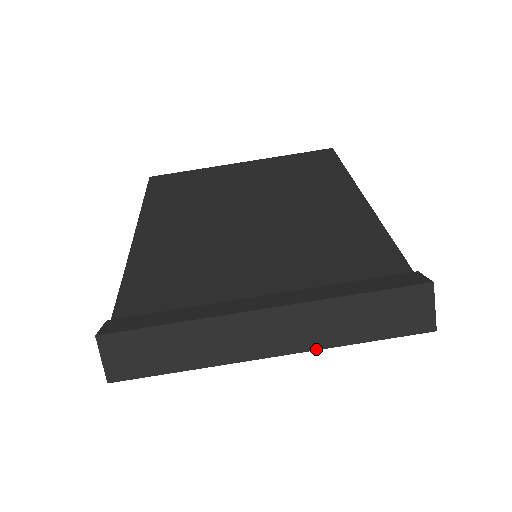
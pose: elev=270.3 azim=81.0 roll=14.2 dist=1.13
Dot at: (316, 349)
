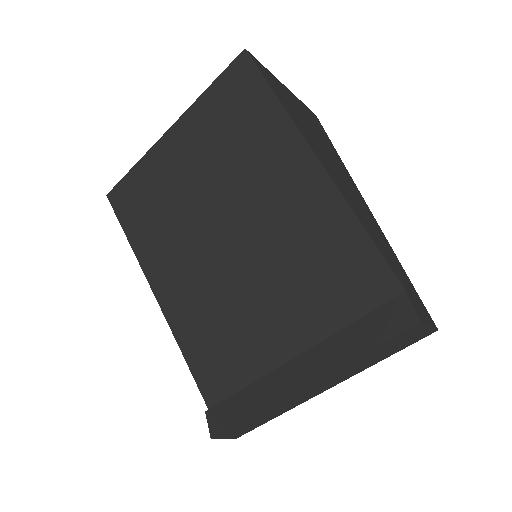
Dot at: occluded
